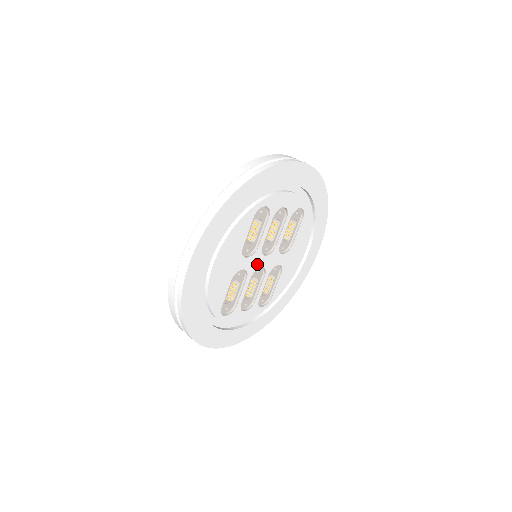
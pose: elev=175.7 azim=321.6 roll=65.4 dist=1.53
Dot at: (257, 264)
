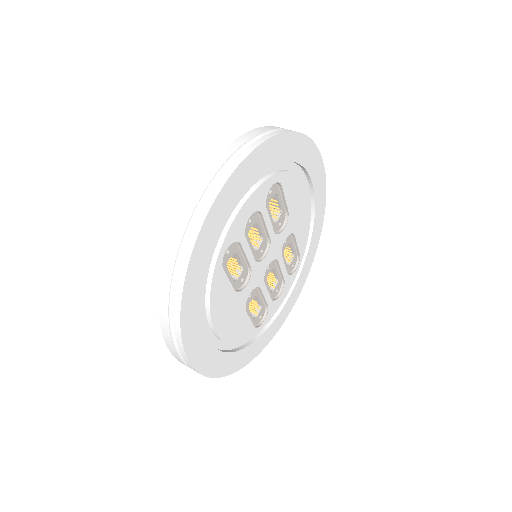
Dot at: (262, 271)
